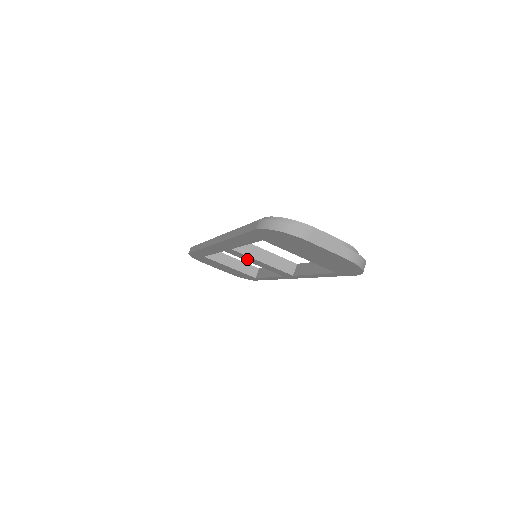
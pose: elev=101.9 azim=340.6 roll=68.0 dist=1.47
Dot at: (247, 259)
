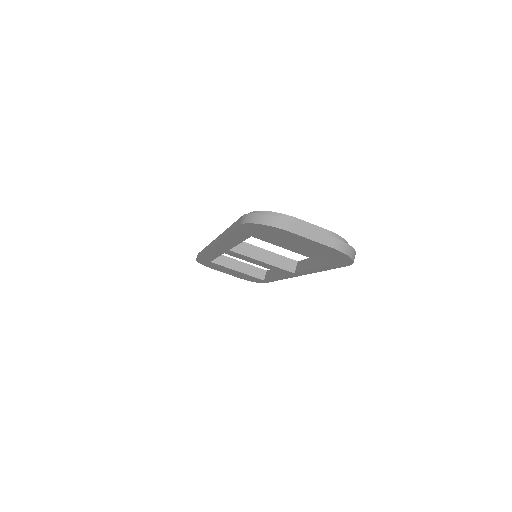
Dot at: (247, 260)
